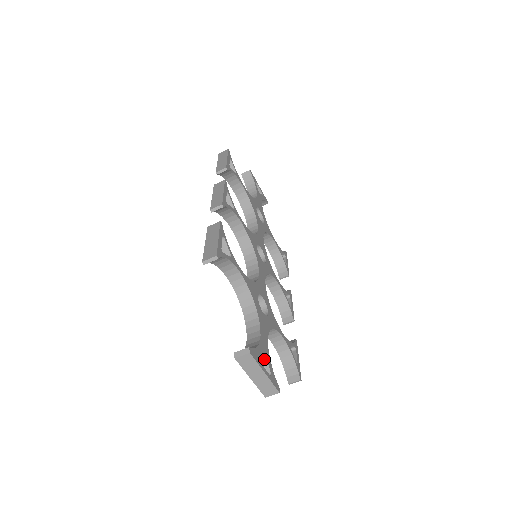
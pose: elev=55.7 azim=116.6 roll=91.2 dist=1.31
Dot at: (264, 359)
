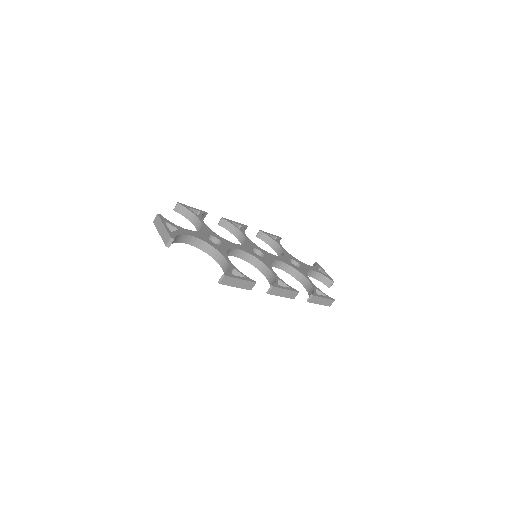
Dot at: (176, 231)
